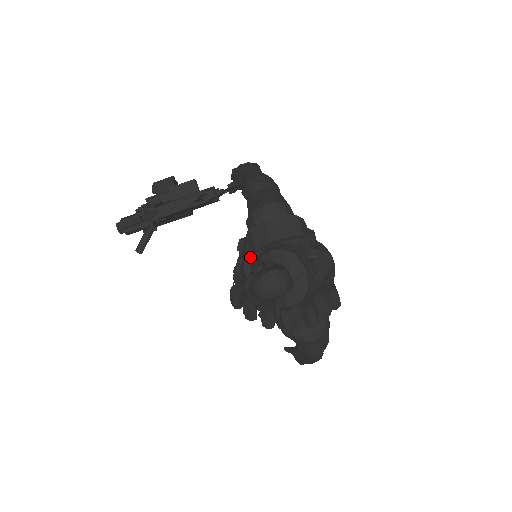
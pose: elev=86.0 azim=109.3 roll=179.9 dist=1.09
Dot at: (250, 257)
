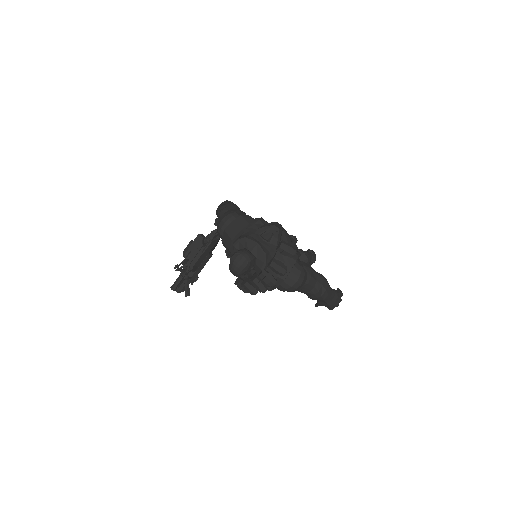
Dot at: occluded
